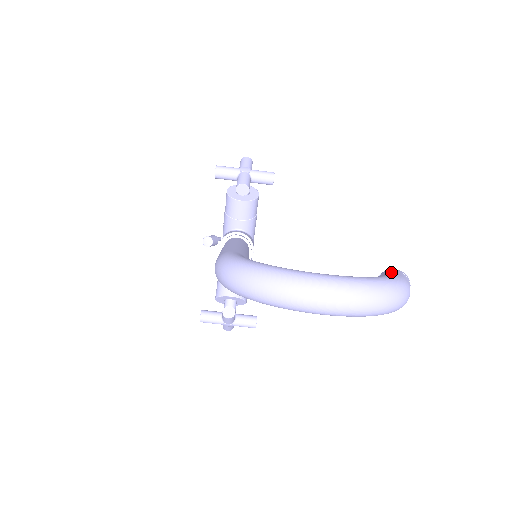
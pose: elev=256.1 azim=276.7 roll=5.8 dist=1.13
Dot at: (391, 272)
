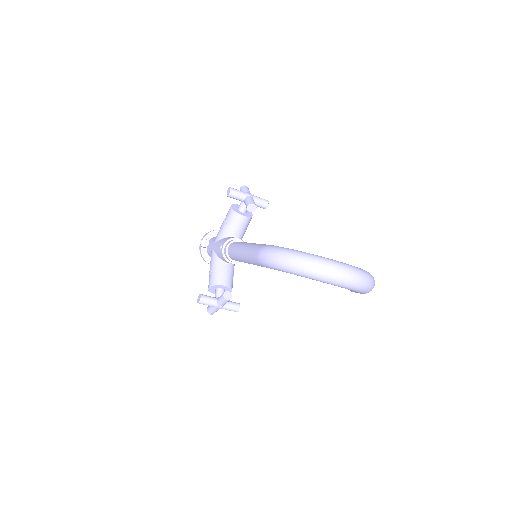
Dot at: occluded
